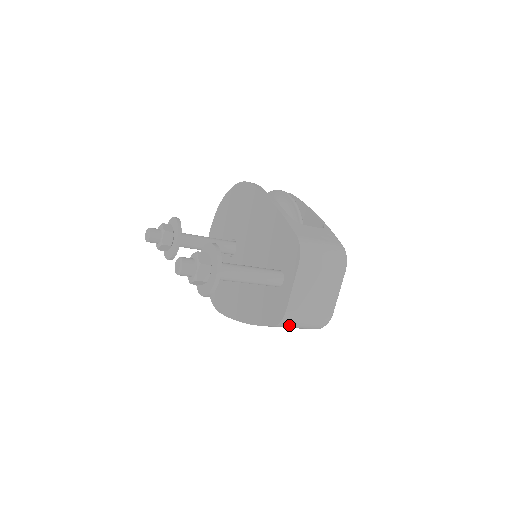
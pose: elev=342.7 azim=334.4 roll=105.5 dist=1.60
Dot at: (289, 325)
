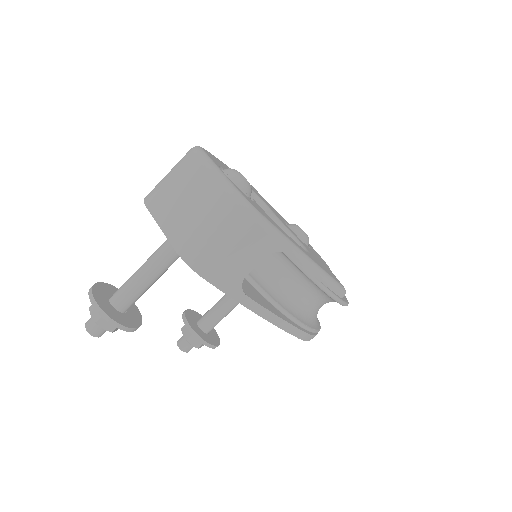
Dot at: (207, 257)
